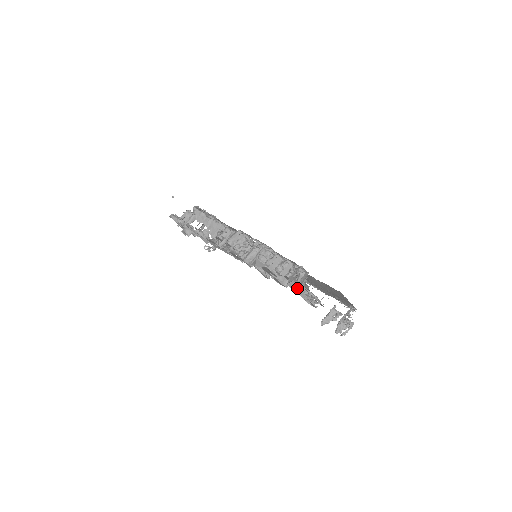
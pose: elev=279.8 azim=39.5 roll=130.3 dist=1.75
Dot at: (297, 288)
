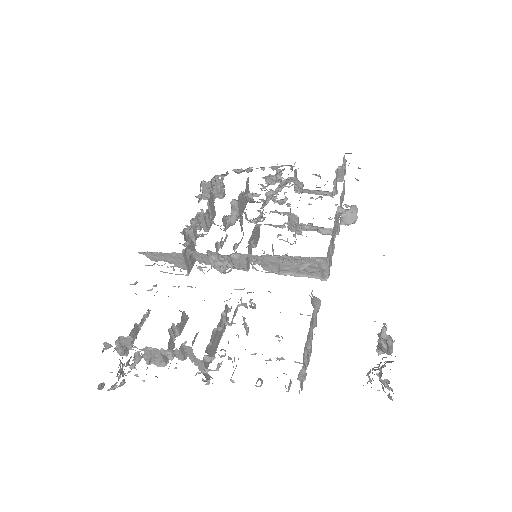
Dot at: occluded
